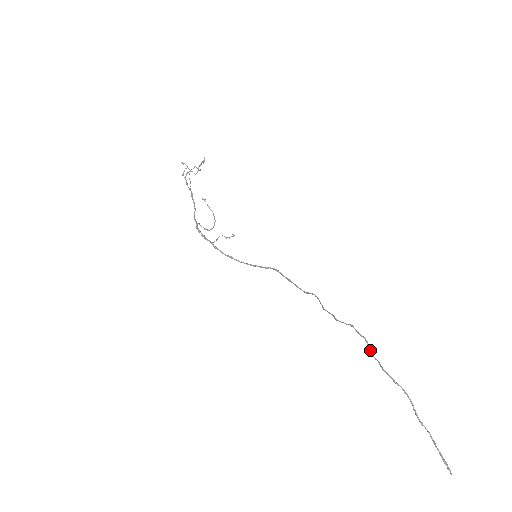
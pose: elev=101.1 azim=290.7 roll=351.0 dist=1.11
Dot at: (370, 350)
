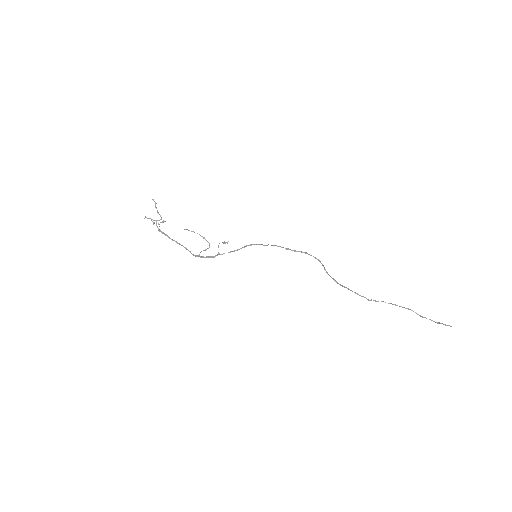
Dot at: (371, 300)
